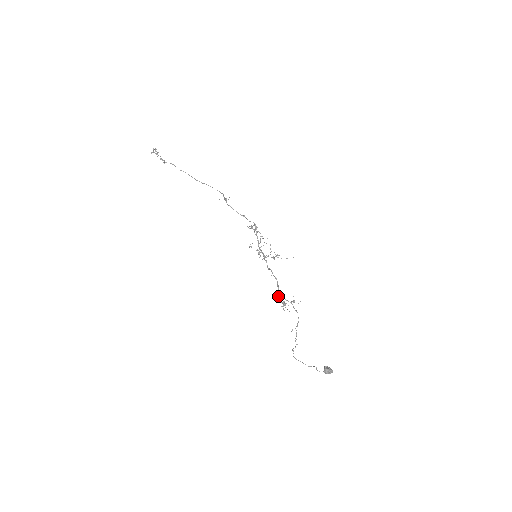
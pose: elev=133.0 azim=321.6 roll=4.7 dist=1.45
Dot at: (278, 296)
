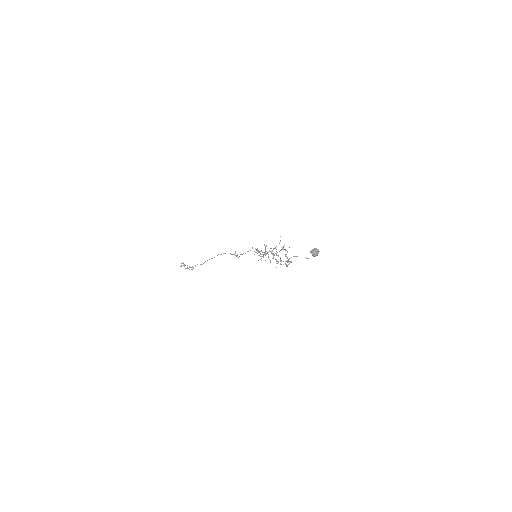
Dot at: occluded
